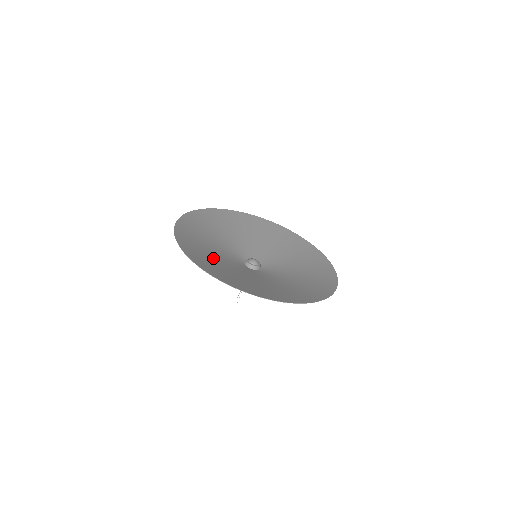
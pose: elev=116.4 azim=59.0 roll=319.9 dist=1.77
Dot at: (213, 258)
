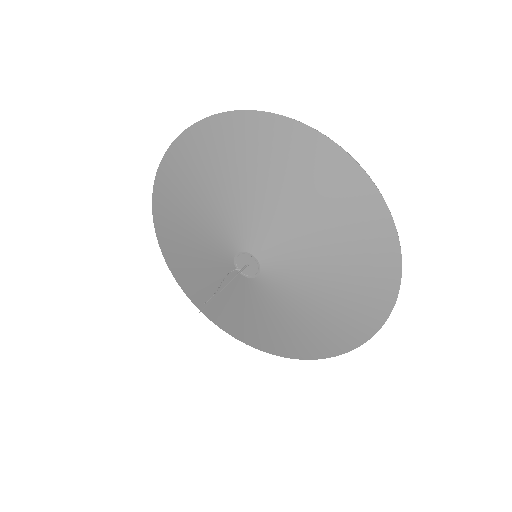
Dot at: (209, 184)
